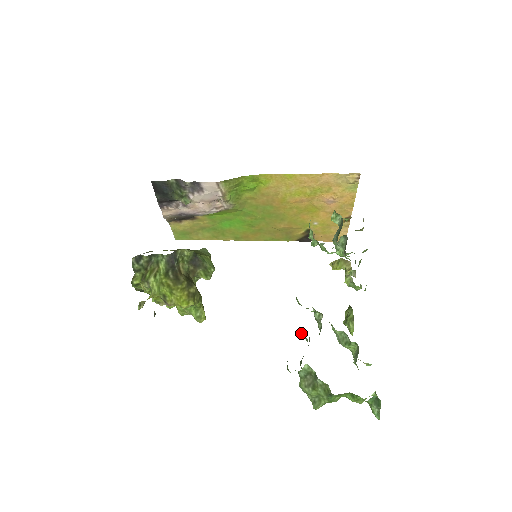
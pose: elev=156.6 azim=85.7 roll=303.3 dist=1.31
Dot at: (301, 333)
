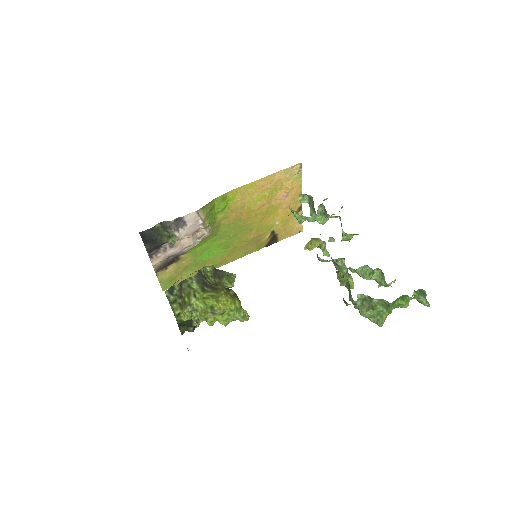
Dot at: occluded
